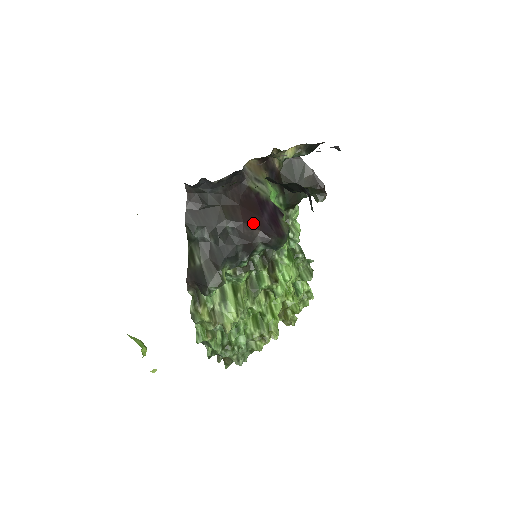
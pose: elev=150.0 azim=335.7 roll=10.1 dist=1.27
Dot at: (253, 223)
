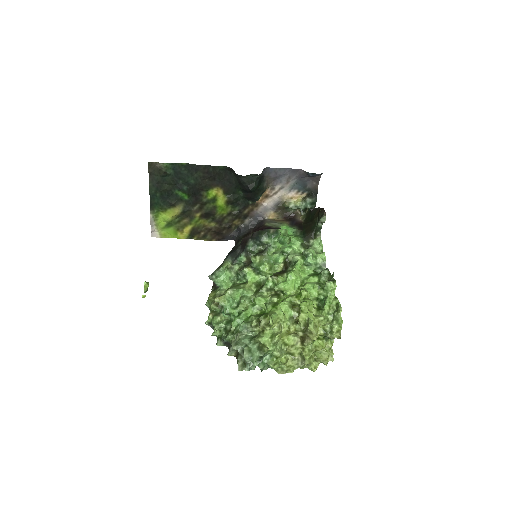
Dot at: occluded
